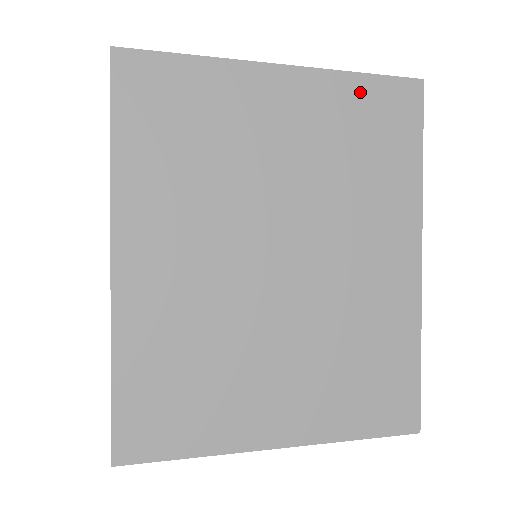
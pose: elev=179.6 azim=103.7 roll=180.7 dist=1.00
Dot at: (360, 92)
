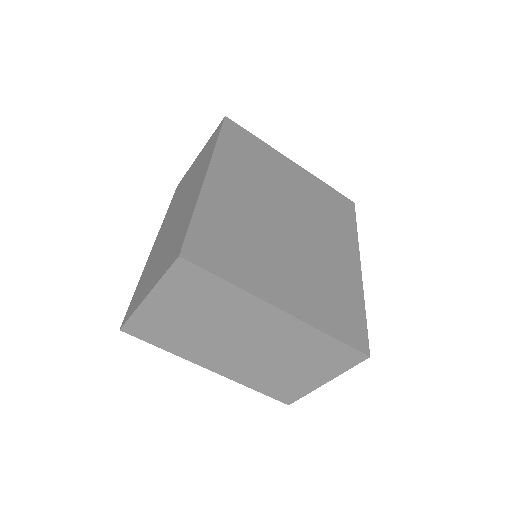
Dot at: (327, 190)
